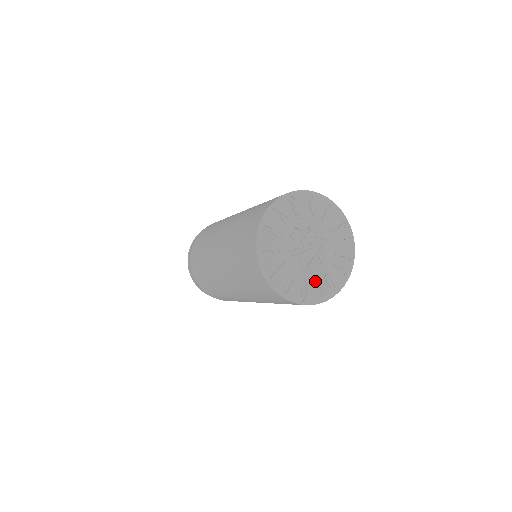
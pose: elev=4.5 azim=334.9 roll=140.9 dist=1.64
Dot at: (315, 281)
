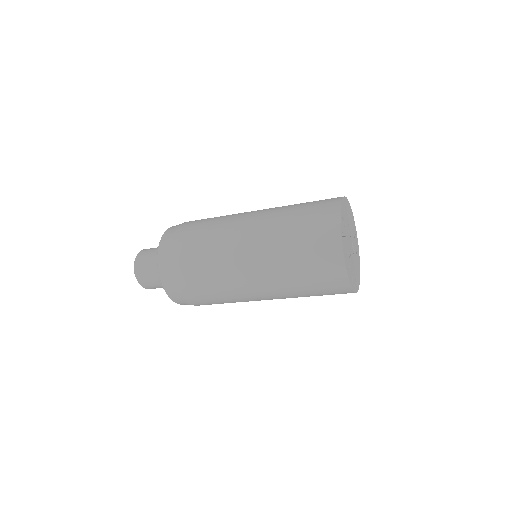
Dot at: (351, 270)
